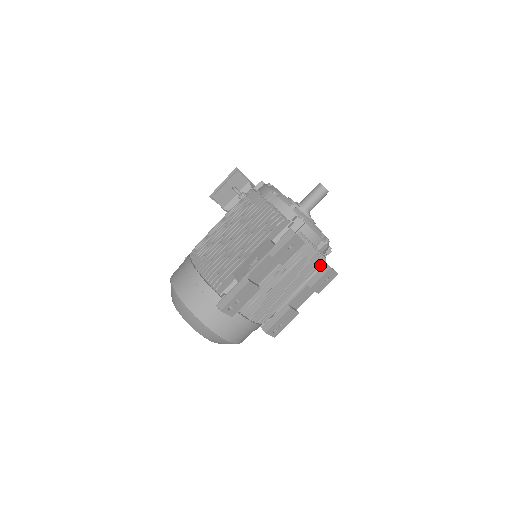
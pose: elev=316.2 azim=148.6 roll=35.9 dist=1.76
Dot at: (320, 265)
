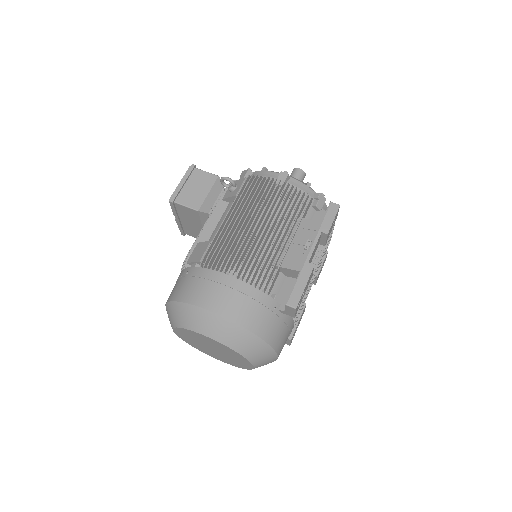
Dot at: occluded
